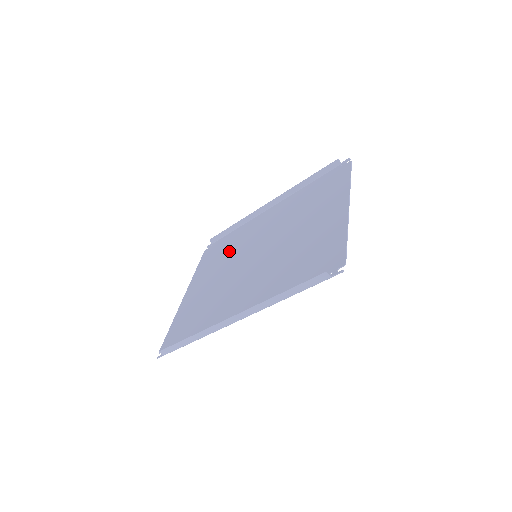
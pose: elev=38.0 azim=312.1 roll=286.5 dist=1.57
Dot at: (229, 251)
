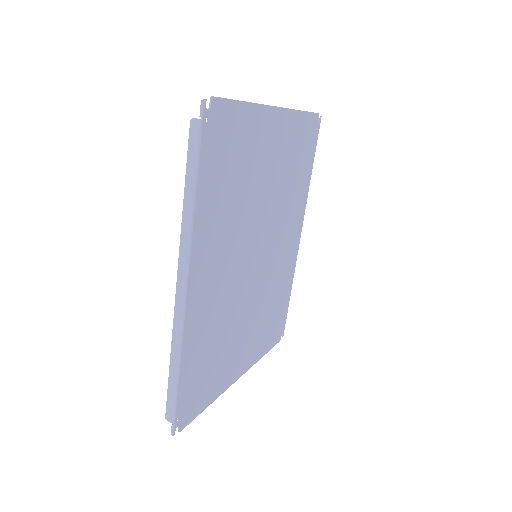
Dot at: (269, 300)
